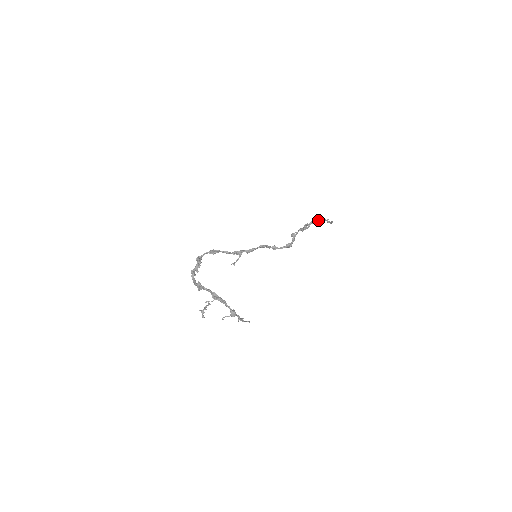
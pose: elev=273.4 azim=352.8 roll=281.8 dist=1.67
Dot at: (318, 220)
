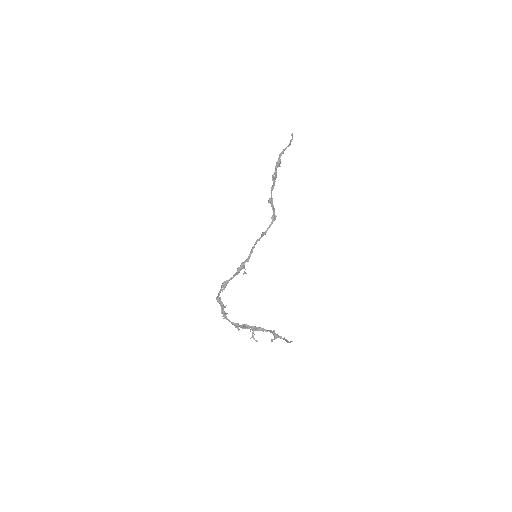
Dot at: (280, 159)
